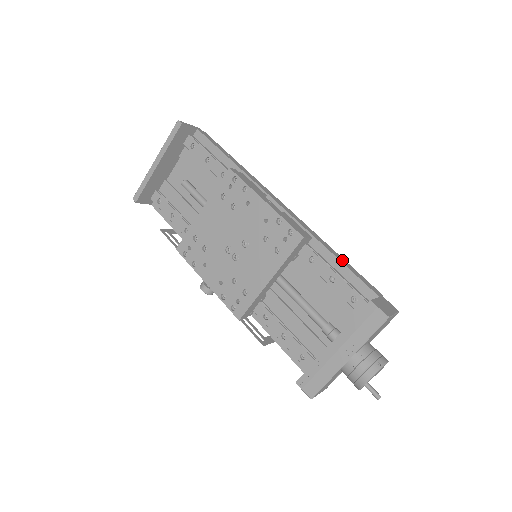
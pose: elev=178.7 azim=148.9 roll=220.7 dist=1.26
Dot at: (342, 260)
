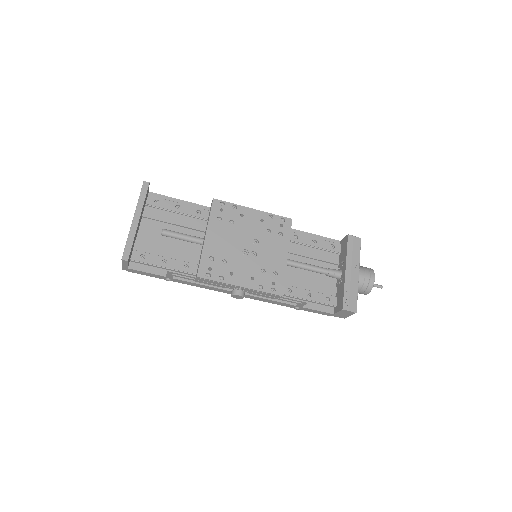
Dot at: (306, 234)
